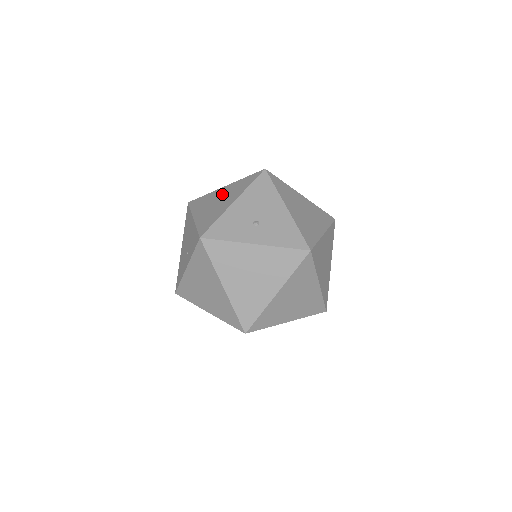
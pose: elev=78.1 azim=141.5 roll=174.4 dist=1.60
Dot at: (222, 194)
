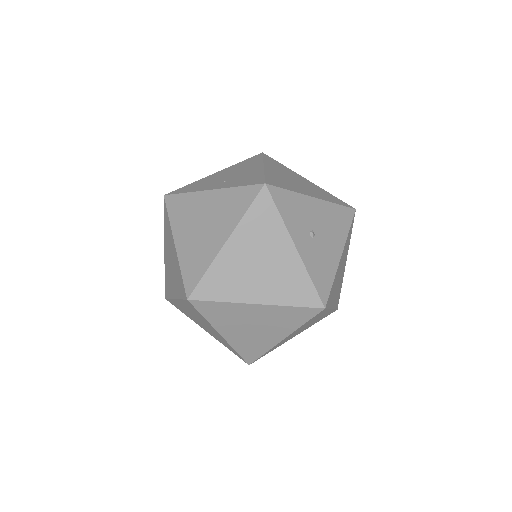
Dot at: (303, 181)
